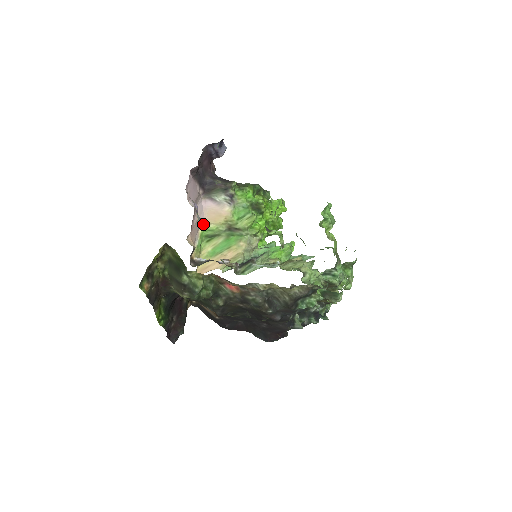
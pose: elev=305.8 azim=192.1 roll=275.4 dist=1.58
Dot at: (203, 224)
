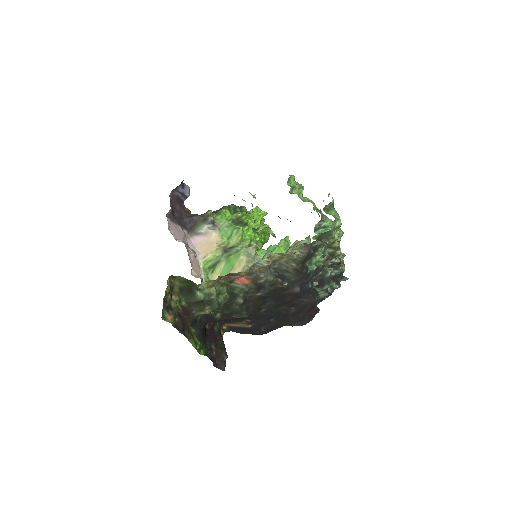
Dot at: (201, 259)
